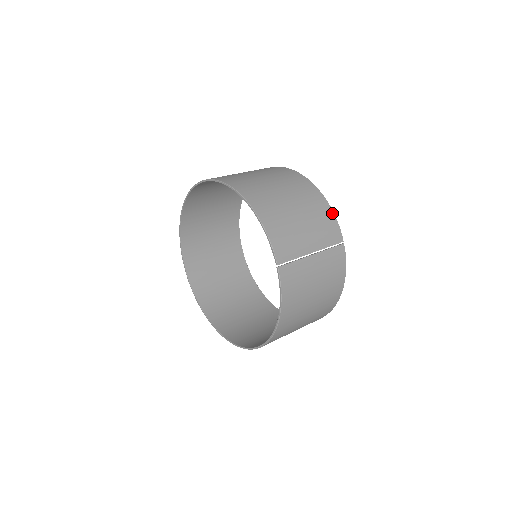
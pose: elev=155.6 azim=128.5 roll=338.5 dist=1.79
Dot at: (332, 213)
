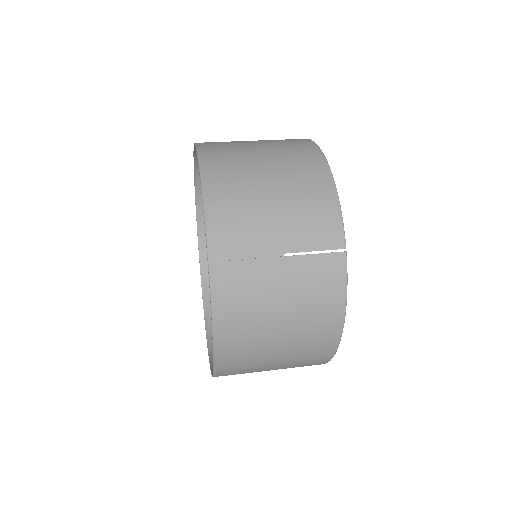
Dot at: (336, 203)
